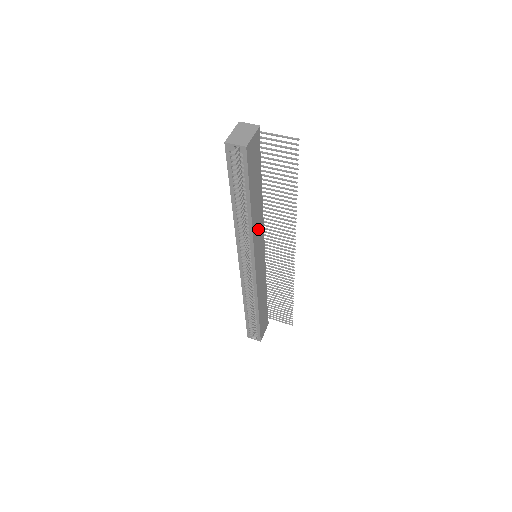
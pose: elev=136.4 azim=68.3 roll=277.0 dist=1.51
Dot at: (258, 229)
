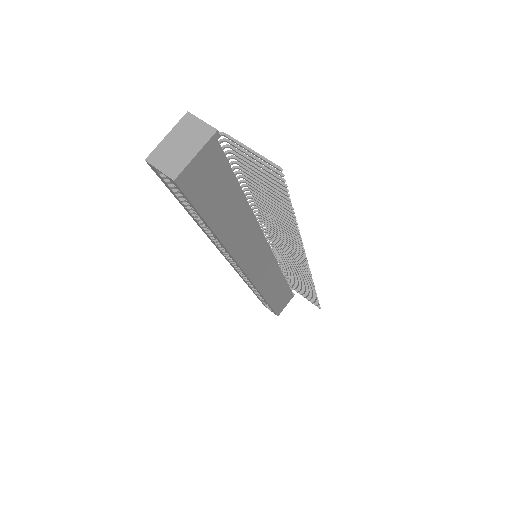
Dot at: (246, 241)
